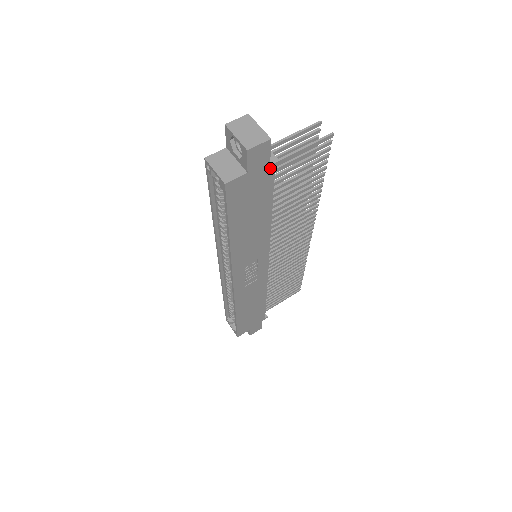
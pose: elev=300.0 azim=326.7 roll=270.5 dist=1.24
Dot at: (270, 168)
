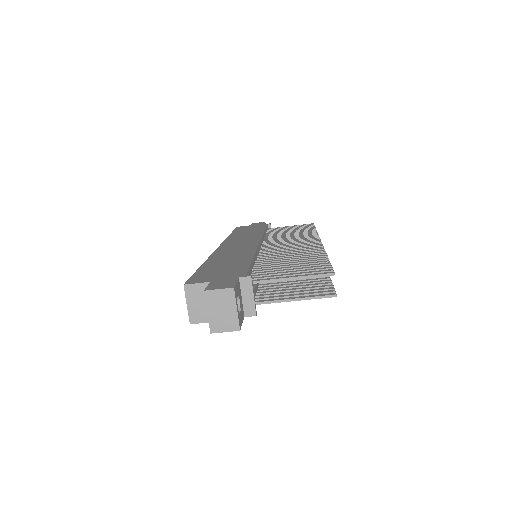
Dot at: (245, 315)
